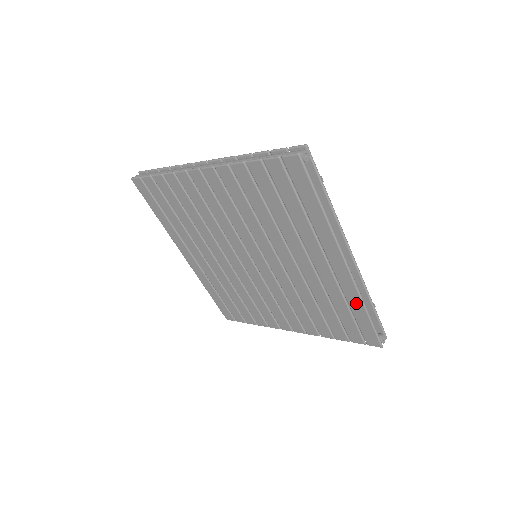
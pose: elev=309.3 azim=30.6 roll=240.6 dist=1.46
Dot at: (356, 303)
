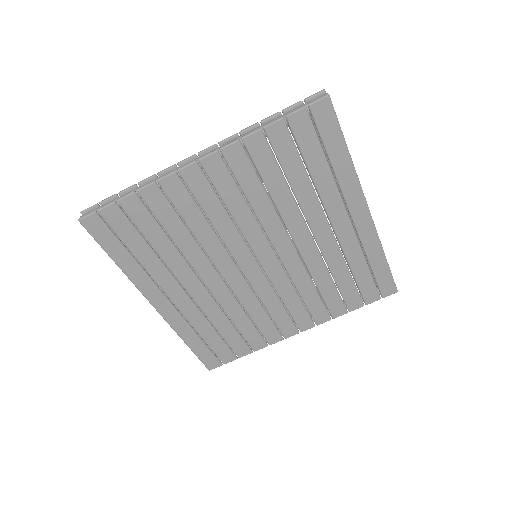
Dot at: (375, 252)
